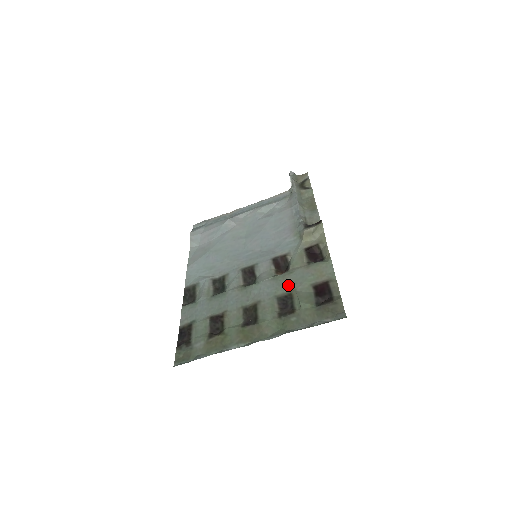
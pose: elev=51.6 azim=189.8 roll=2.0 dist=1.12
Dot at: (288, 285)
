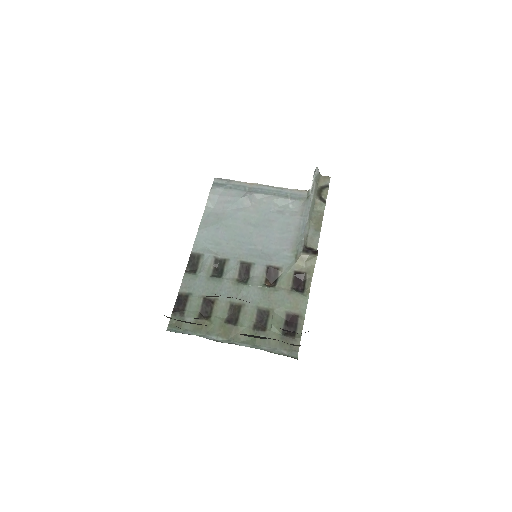
Dot at: (270, 302)
